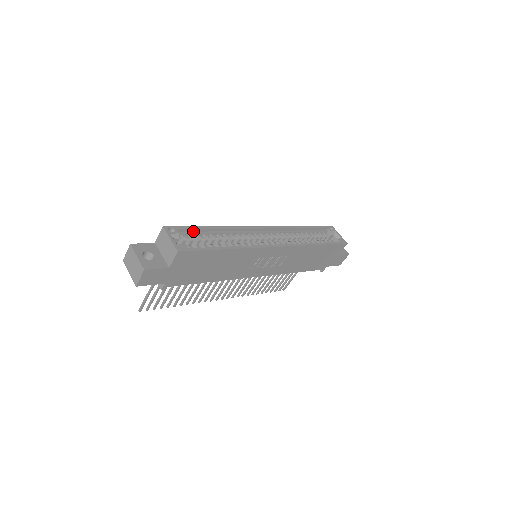
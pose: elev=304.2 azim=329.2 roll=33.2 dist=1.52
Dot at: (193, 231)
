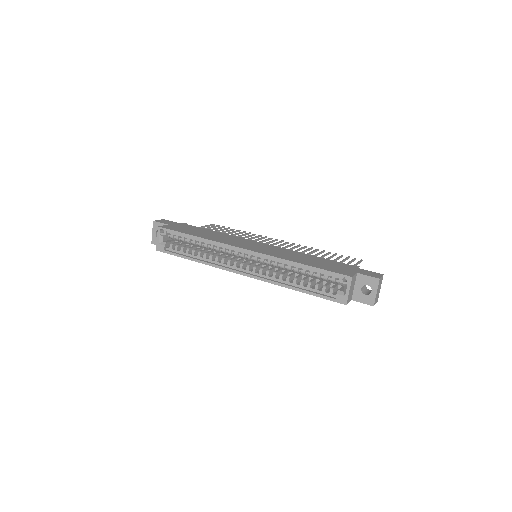
Dot at: (181, 234)
